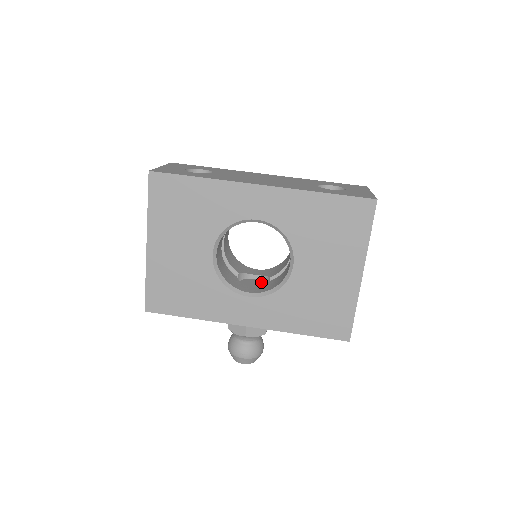
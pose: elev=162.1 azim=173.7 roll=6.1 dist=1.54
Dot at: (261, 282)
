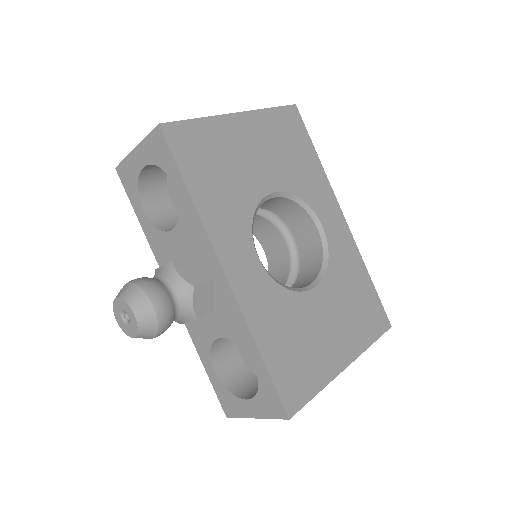
Dot at: occluded
